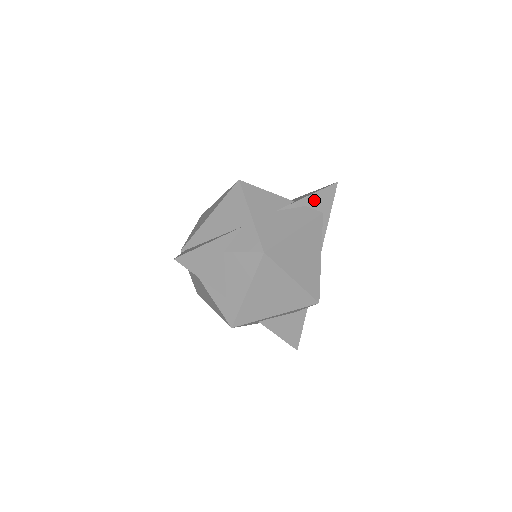
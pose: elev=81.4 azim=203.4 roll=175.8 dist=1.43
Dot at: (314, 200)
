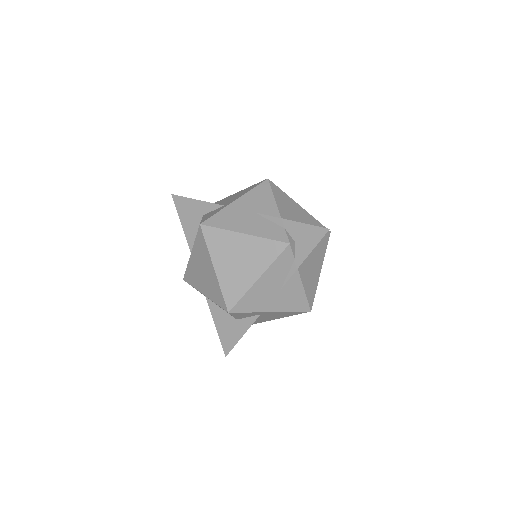
Dot at: (296, 229)
